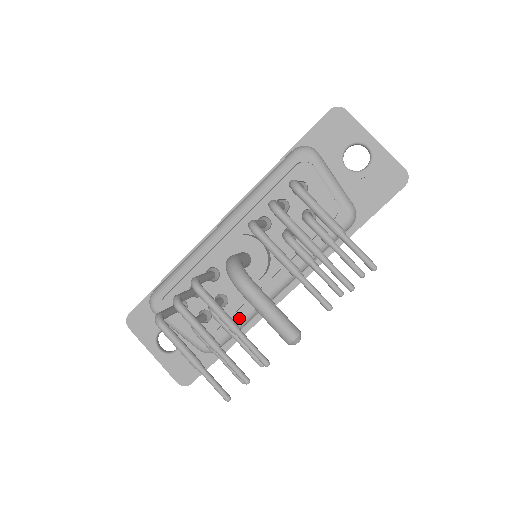
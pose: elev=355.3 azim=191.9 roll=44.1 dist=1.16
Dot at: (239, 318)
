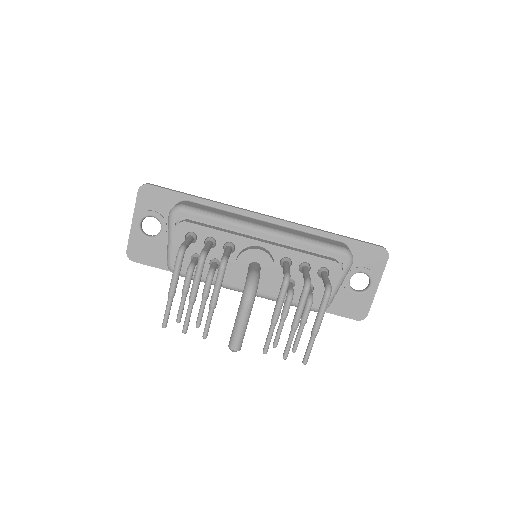
Dot at: occluded
